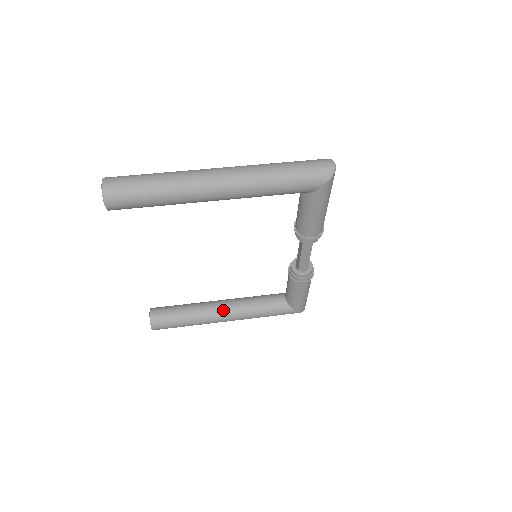
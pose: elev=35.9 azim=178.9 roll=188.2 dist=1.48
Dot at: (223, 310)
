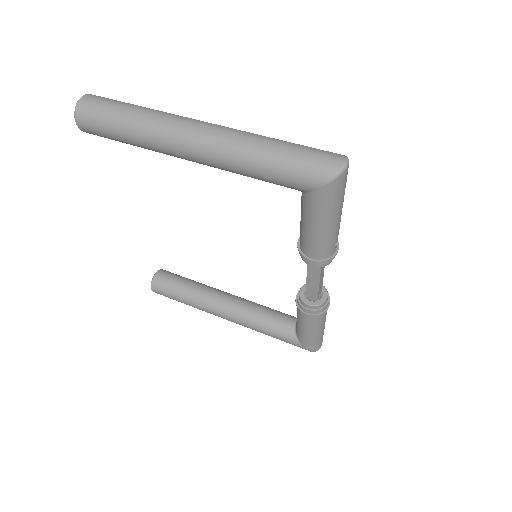
Dot at: (224, 305)
